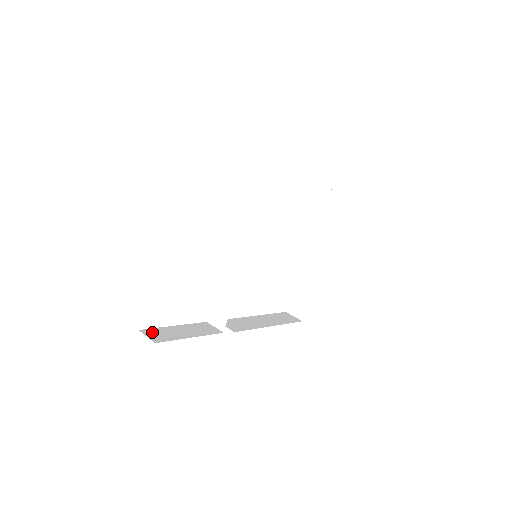
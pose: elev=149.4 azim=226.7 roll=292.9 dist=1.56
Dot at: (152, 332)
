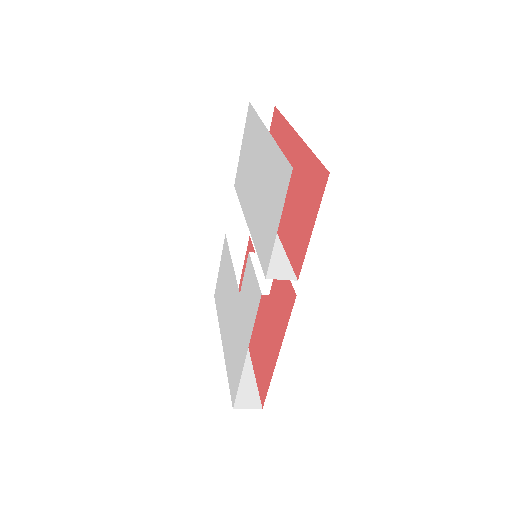
Dot at: occluded
